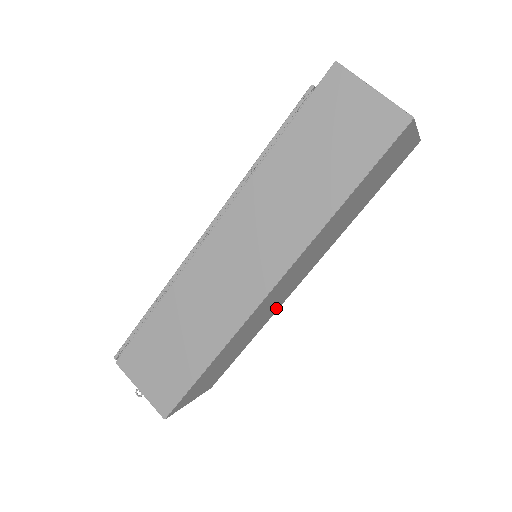
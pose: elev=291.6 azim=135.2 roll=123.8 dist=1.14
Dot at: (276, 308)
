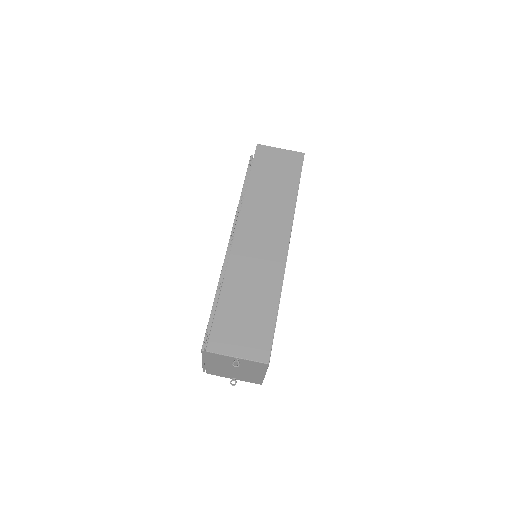
Dot at: occluded
